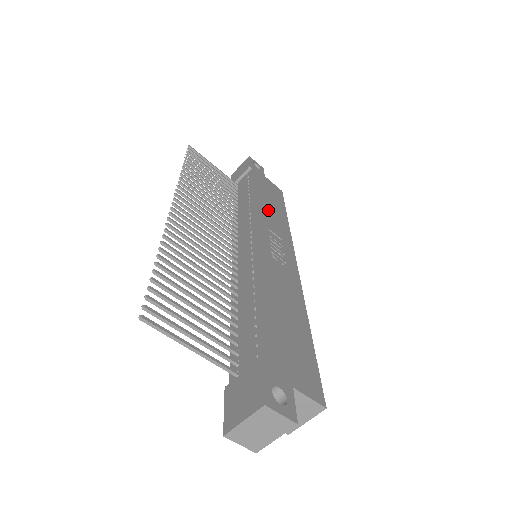
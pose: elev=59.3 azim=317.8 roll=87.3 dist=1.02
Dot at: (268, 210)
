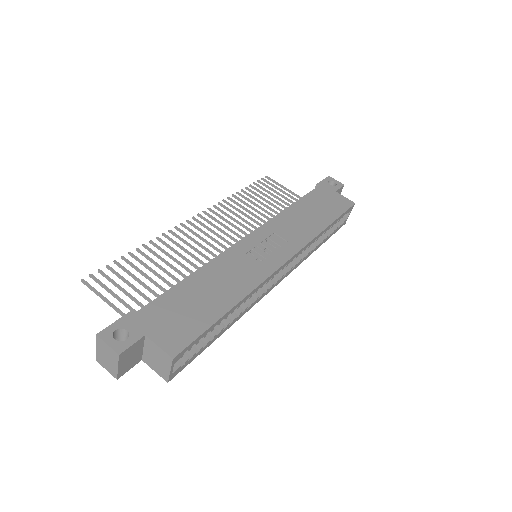
Dot at: (297, 219)
